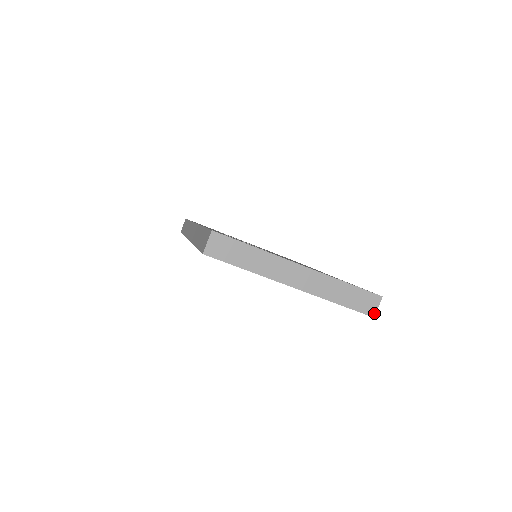
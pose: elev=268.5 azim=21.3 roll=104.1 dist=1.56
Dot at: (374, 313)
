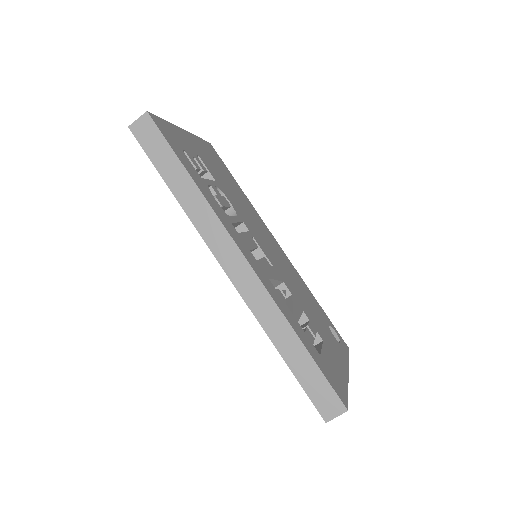
Dot at: occluded
